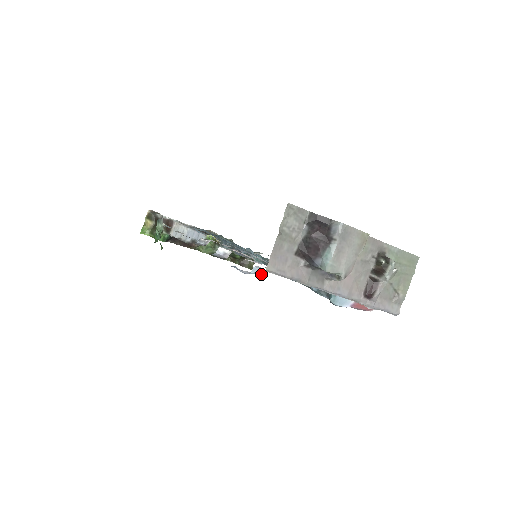
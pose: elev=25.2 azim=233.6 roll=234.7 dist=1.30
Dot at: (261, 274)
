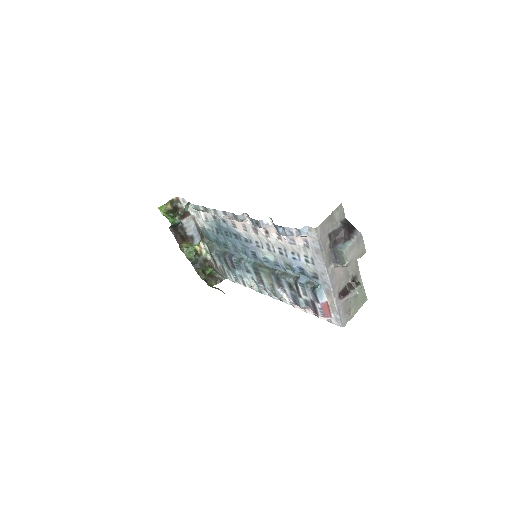
Dot at: (222, 291)
